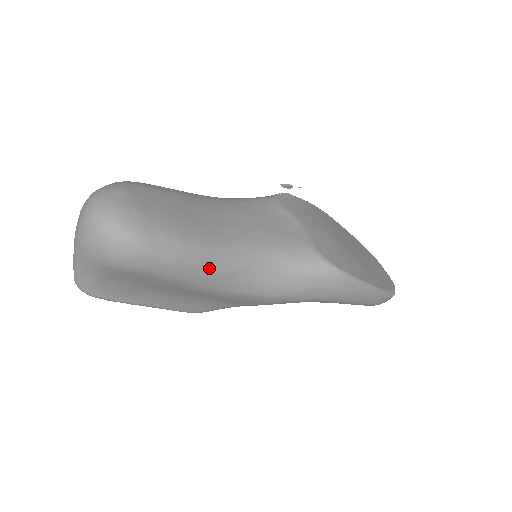
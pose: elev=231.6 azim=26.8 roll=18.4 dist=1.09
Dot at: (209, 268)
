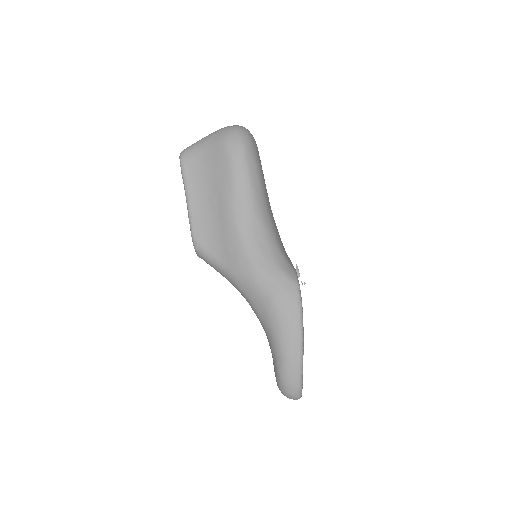
Dot at: (251, 195)
